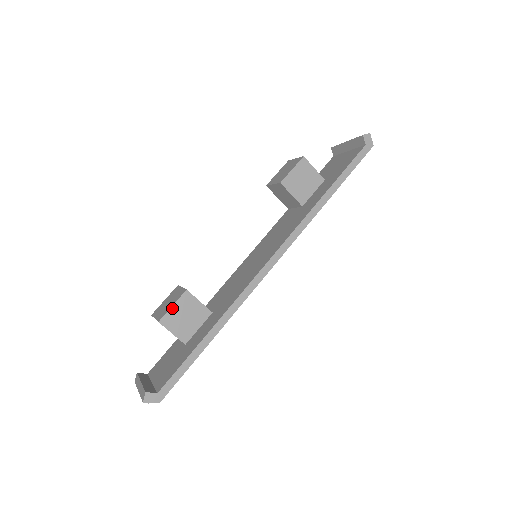
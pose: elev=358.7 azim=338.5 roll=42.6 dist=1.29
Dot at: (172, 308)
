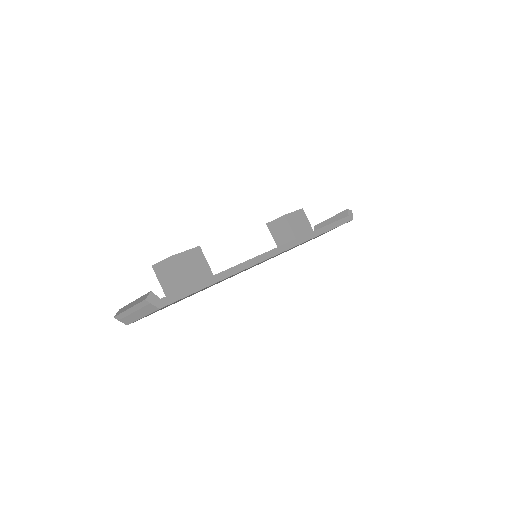
Dot at: (184, 253)
